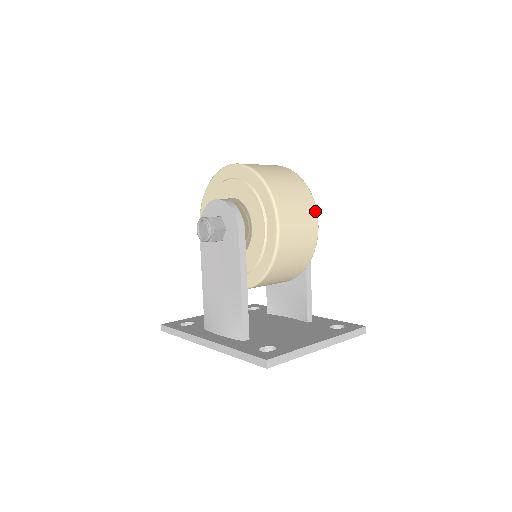
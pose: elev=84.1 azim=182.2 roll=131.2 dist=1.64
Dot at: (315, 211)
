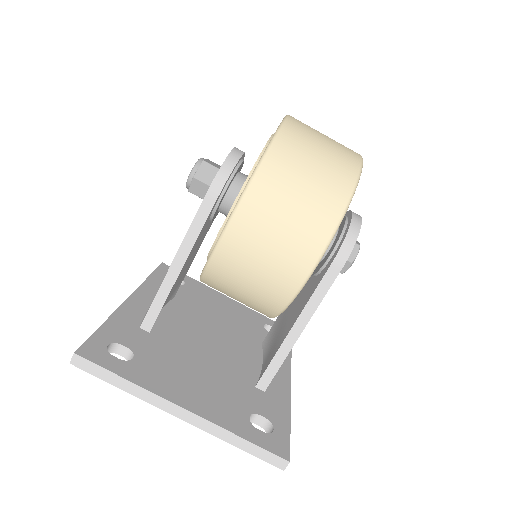
Dot at: (324, 240)
